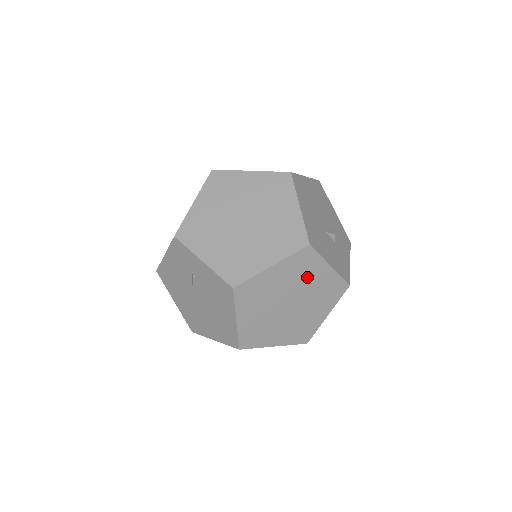
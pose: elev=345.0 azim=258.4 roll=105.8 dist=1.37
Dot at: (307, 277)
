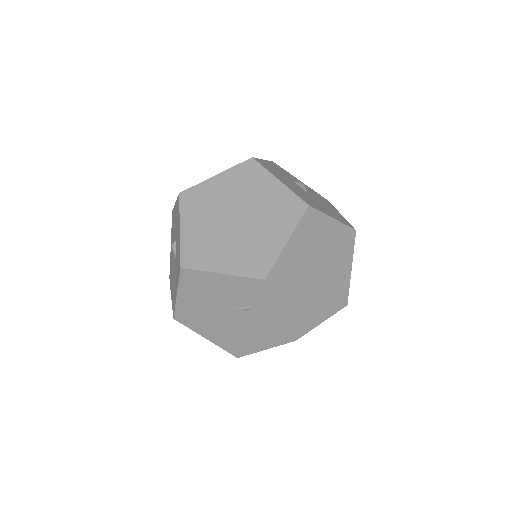
Dot at: occluded
